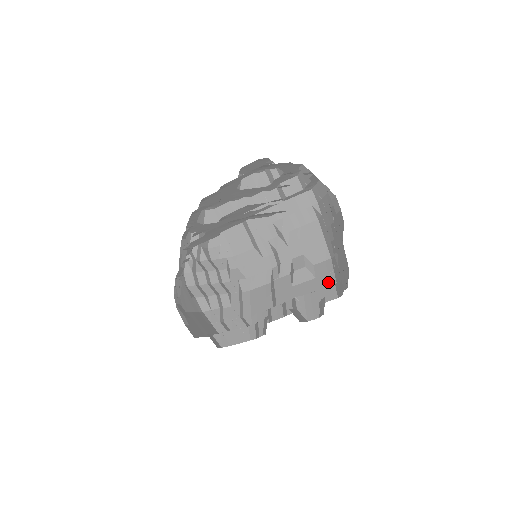
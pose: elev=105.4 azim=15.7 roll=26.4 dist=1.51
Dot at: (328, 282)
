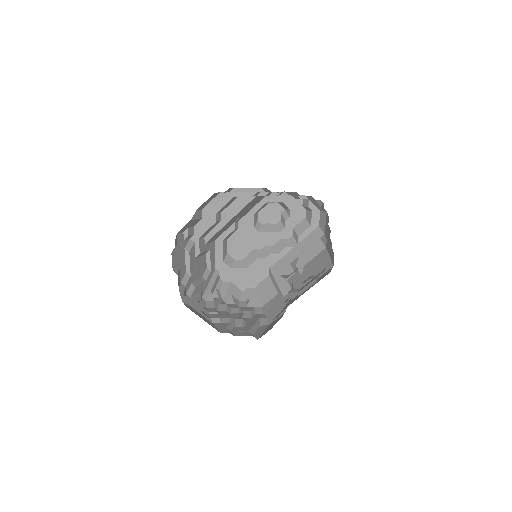
Dot at: occluded
